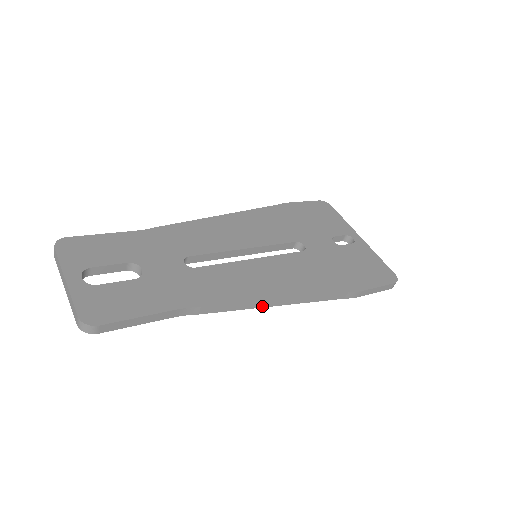
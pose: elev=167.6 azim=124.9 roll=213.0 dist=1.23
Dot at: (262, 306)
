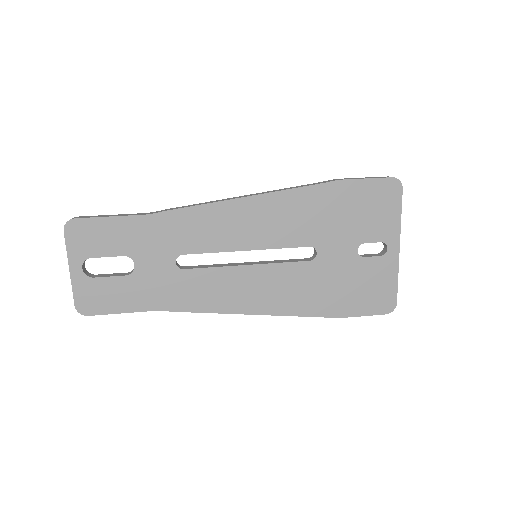
Dot at: occluded
